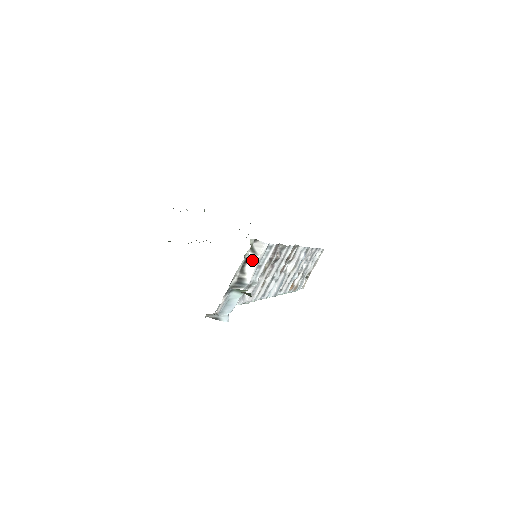
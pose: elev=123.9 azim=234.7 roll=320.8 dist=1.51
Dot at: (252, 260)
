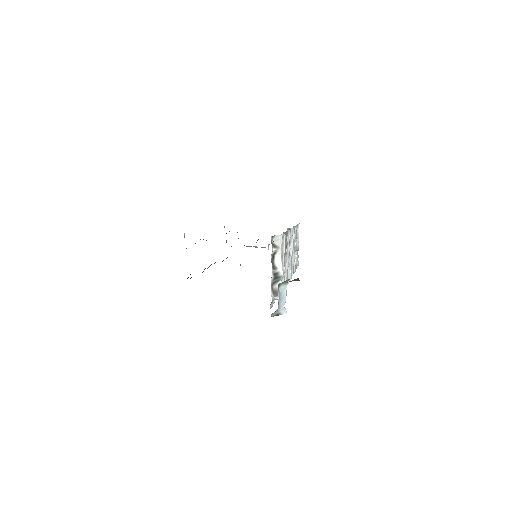
Dot at: (276, 254)
